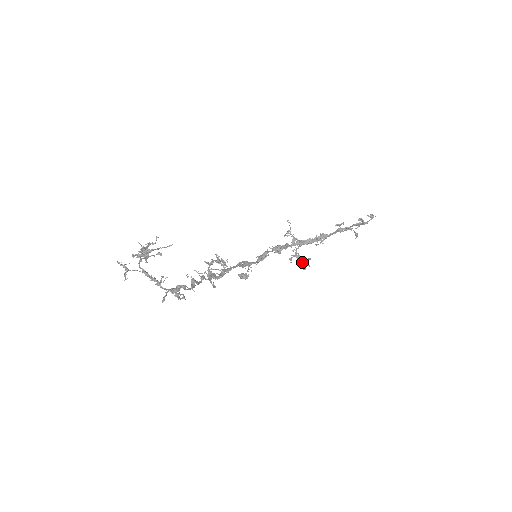
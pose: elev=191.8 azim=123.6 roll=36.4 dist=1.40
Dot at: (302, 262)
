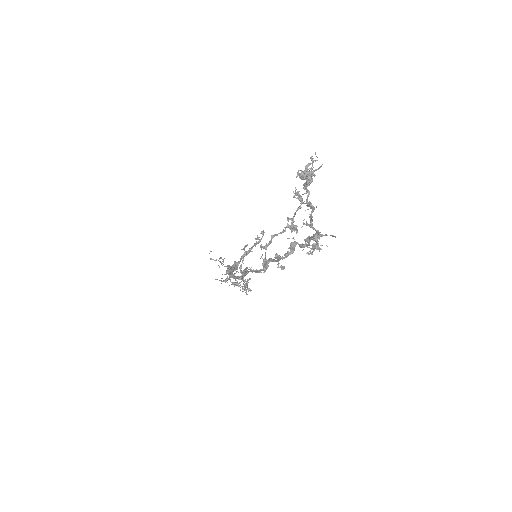
Dot at: (243, 286)
